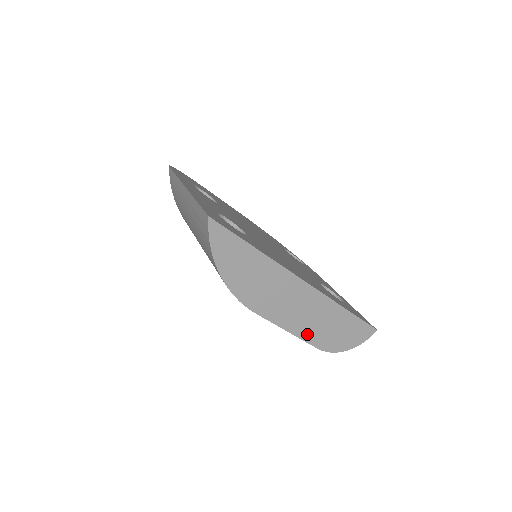
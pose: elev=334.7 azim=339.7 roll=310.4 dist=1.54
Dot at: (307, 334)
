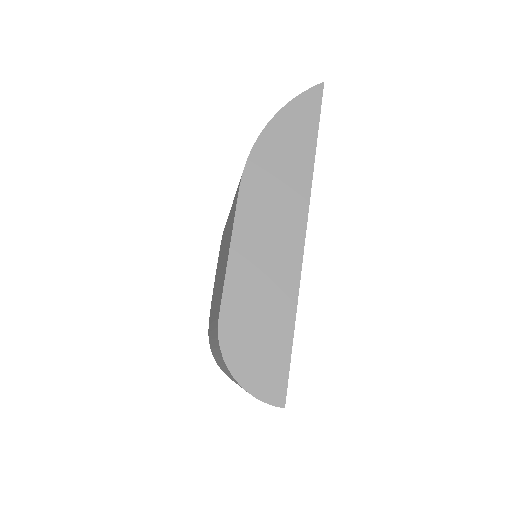
Dot at: (236, 283)
